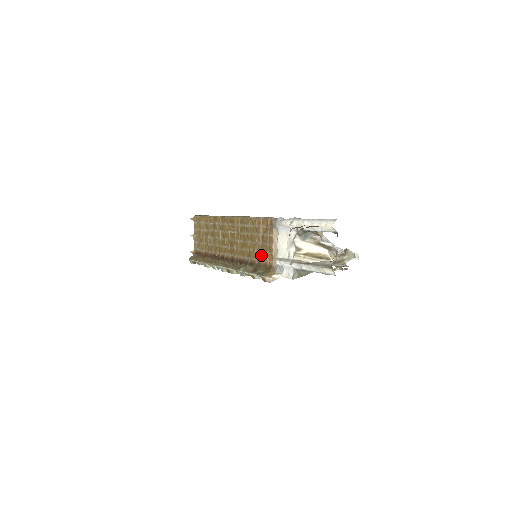
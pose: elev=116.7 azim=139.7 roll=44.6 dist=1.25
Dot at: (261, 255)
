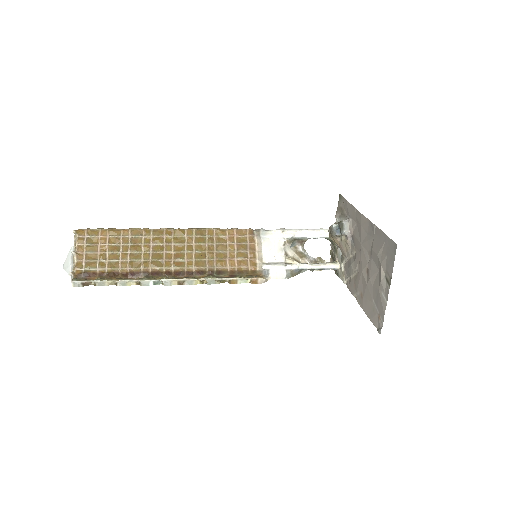
Dot at: (237, 262)
